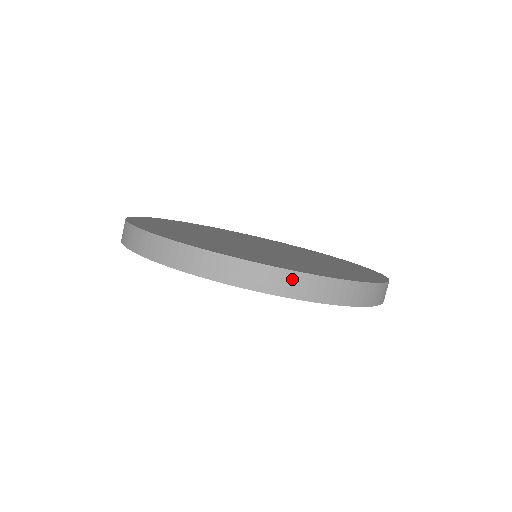
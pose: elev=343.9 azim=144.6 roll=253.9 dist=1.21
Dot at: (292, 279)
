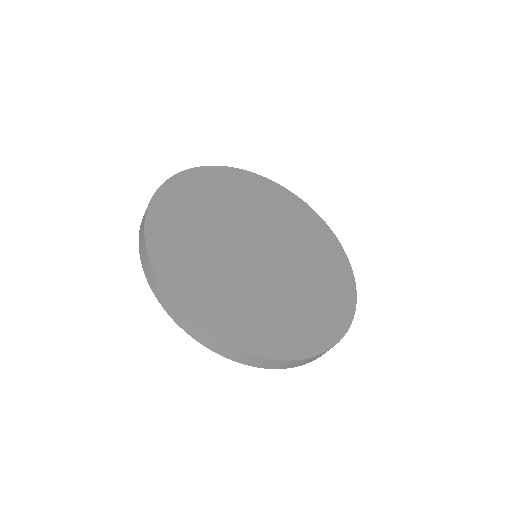
Dot at: (224, 348)
